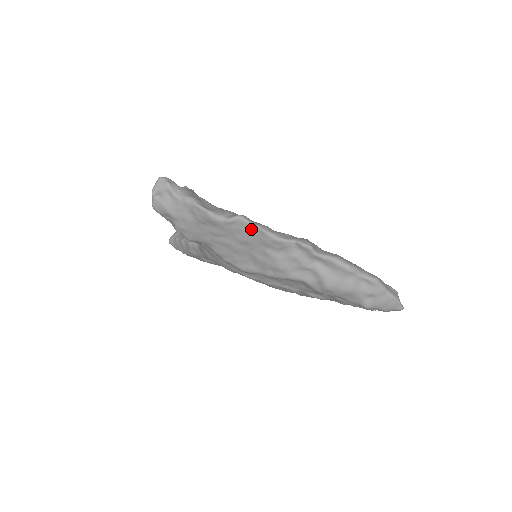
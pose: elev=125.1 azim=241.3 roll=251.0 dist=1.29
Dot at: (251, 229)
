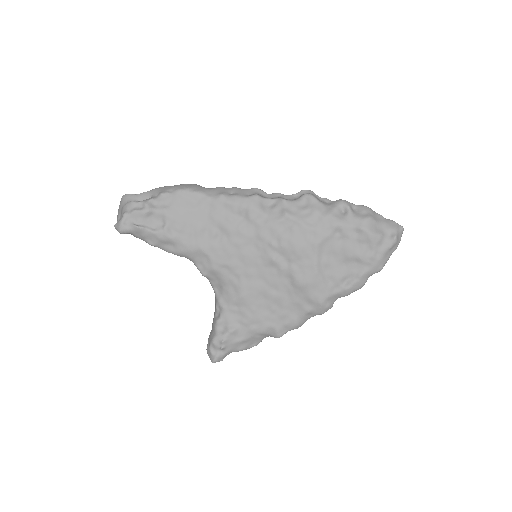
Dot at: occluded
